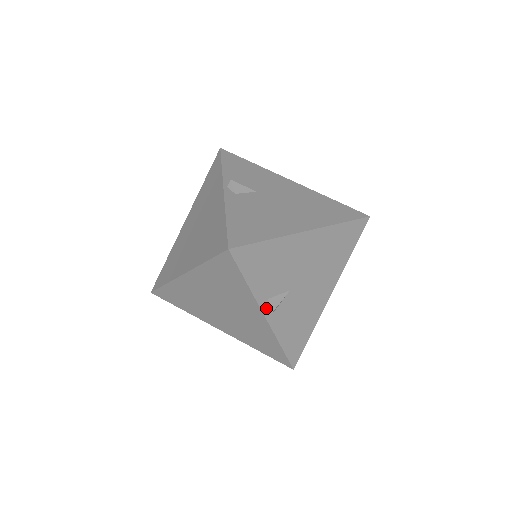
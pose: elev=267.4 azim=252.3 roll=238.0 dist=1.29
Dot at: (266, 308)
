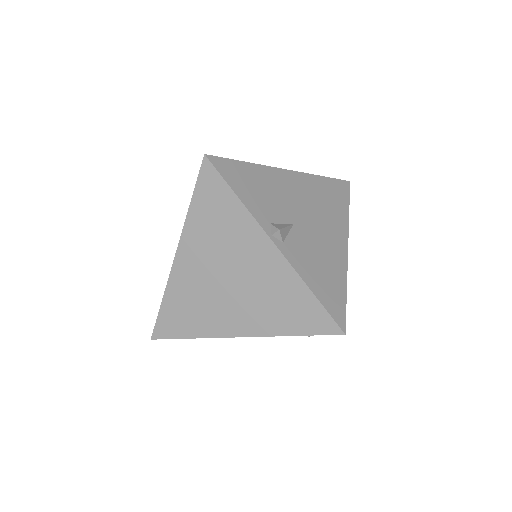
Dot at: (271, 233)
